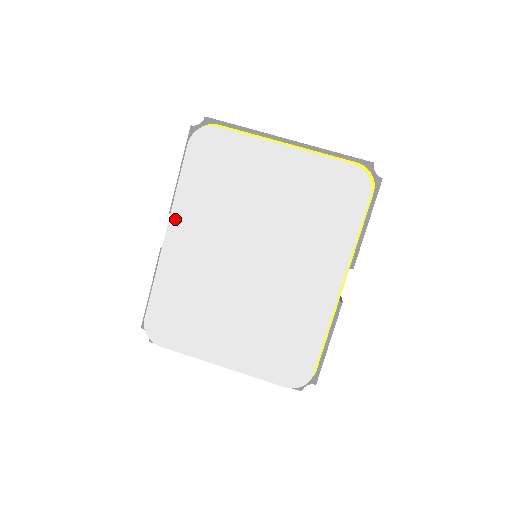
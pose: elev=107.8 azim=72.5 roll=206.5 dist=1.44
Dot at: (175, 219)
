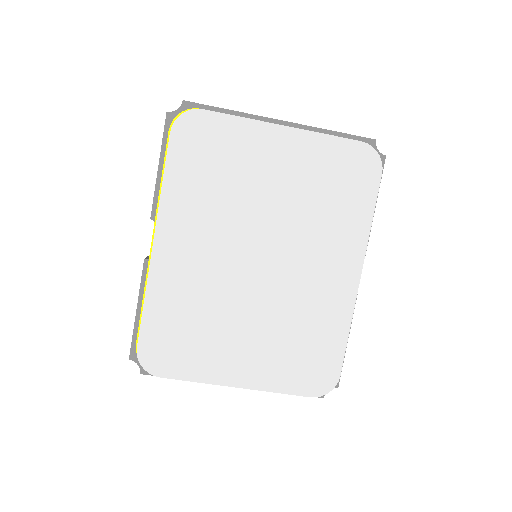
Dot at: (163, 223)
